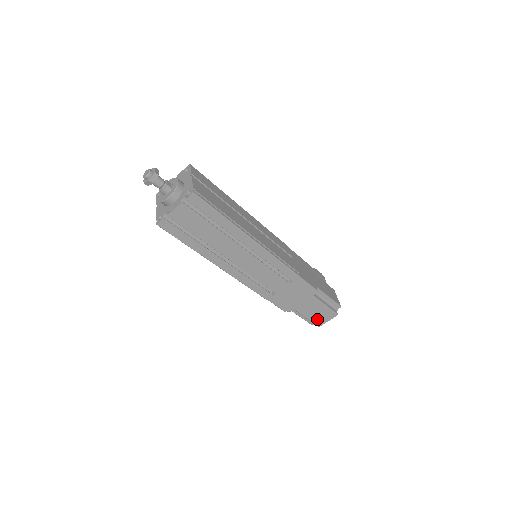
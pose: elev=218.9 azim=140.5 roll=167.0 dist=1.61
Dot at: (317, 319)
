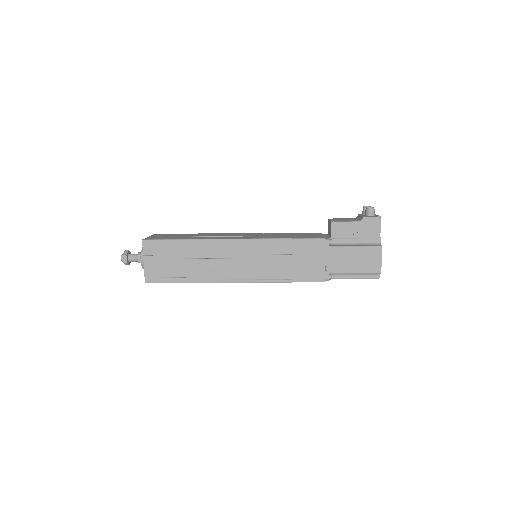
Dot at: occluded
